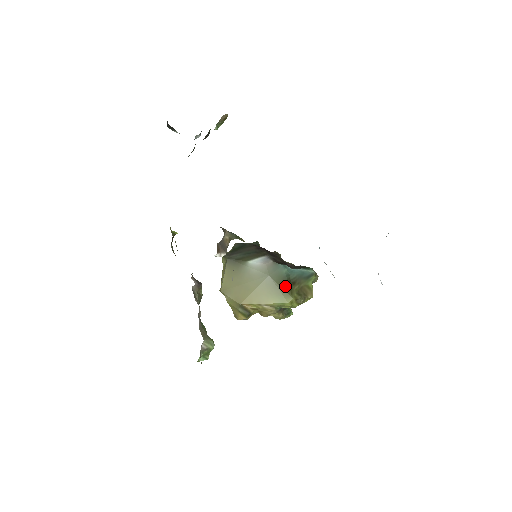
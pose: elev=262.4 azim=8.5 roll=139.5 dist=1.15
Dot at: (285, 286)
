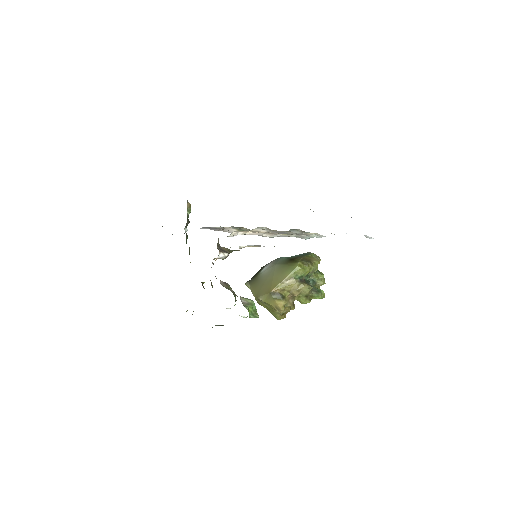
Dot at: (289, 262)
